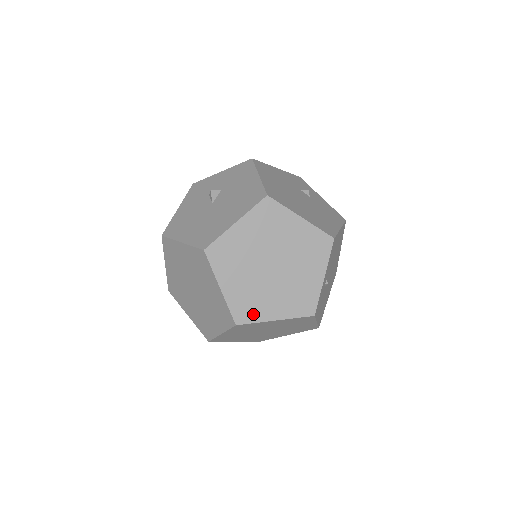
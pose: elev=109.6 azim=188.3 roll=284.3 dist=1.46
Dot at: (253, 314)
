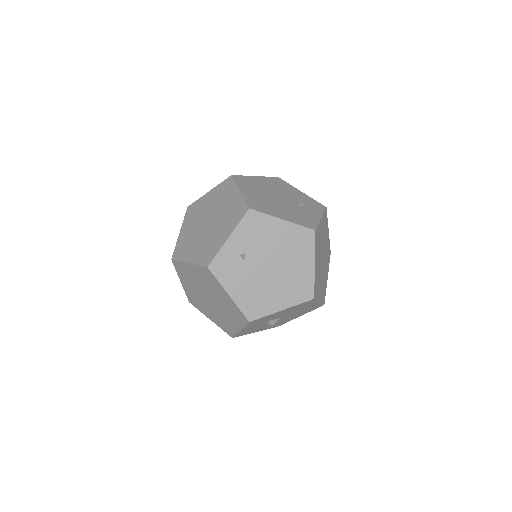
Dot at: (182, 254)
